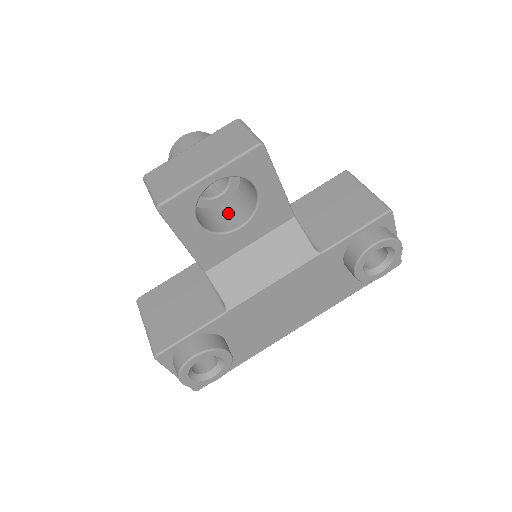
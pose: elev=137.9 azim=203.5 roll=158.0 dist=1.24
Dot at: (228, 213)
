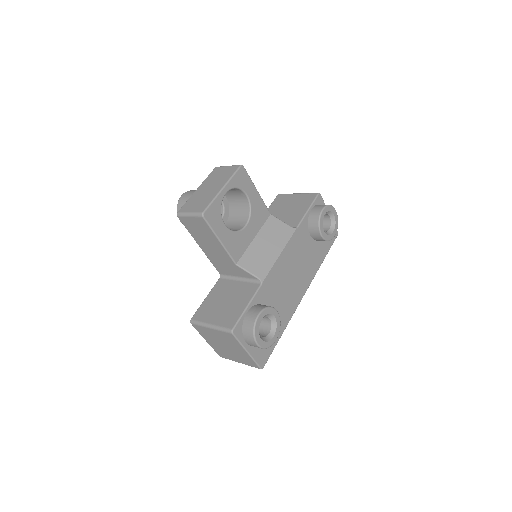
Dot at: (232, 225)
